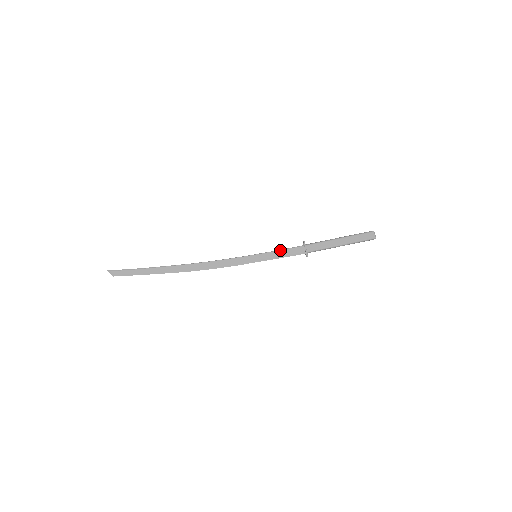
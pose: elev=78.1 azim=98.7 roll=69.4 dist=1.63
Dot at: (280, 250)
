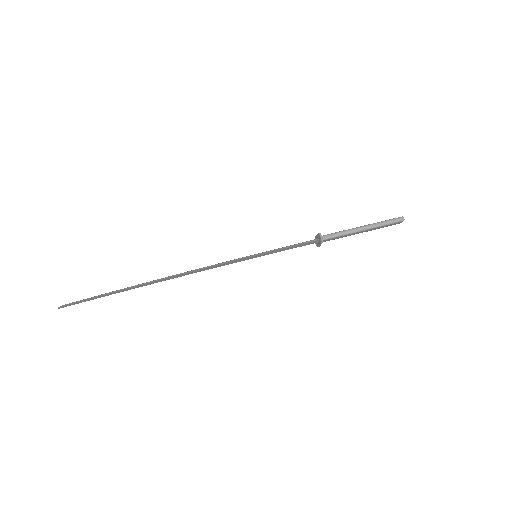
Dot at: occluded
